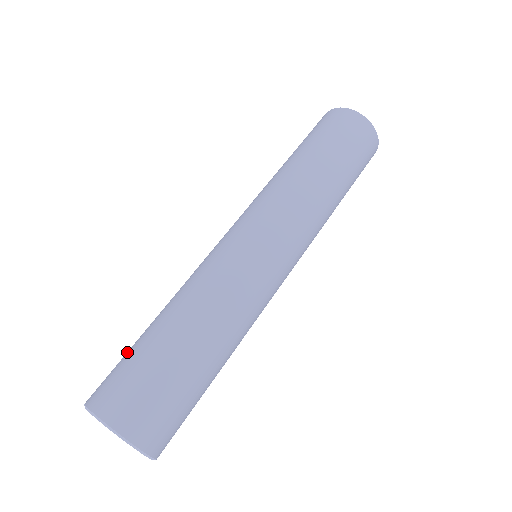
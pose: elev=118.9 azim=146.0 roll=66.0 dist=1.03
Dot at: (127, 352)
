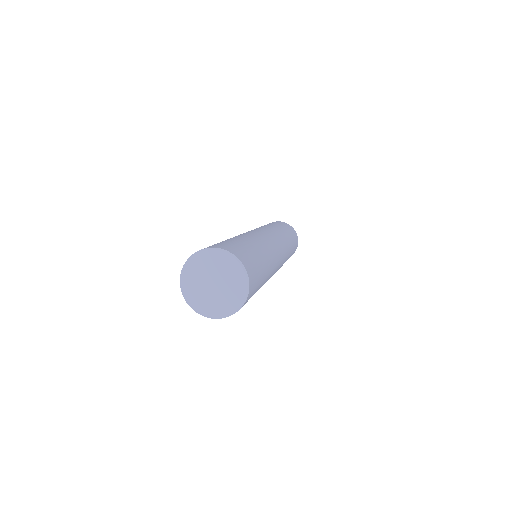
Dot at: occluded
